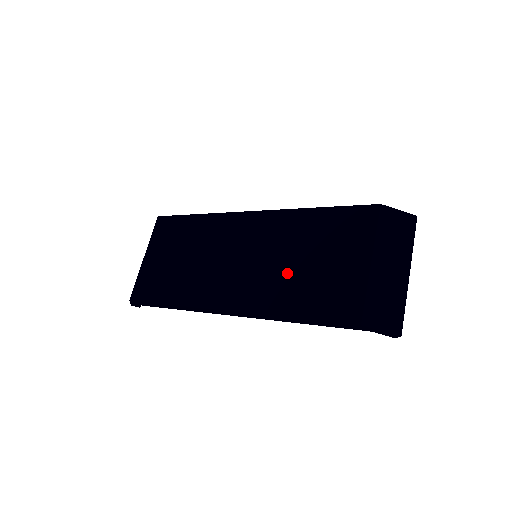
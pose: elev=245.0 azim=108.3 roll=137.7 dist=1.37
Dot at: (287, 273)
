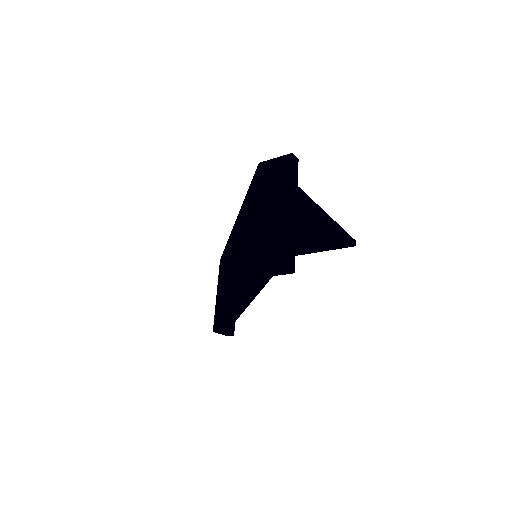
Dot at: (239, 258)
